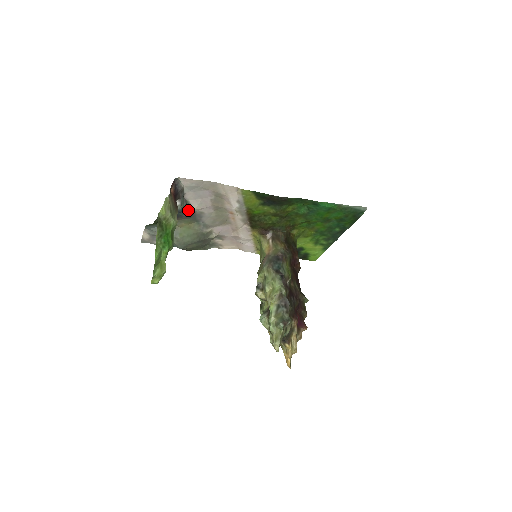
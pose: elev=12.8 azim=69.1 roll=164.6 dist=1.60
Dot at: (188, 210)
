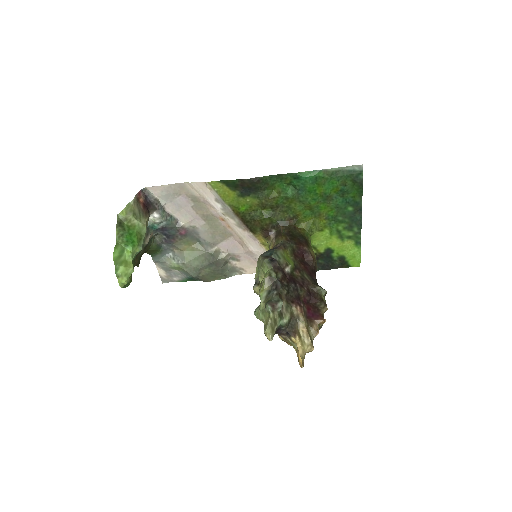
Dot at: (177, 226)
